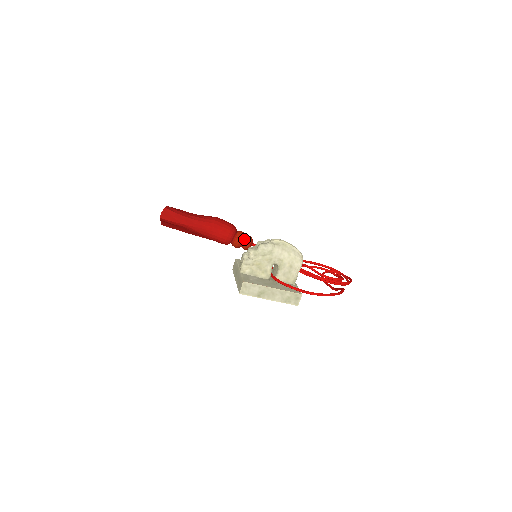
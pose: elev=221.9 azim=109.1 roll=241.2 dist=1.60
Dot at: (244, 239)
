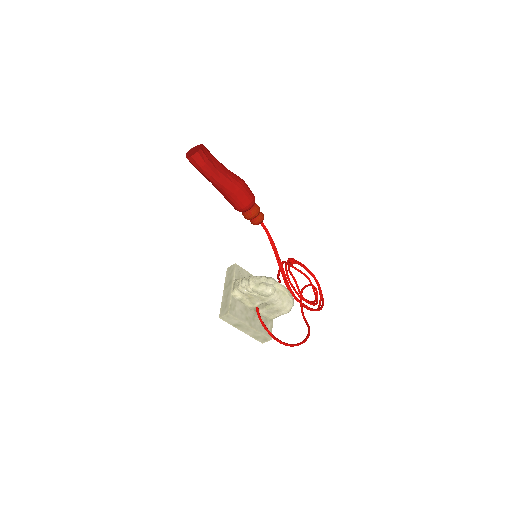
Dot at: (256, 216)
